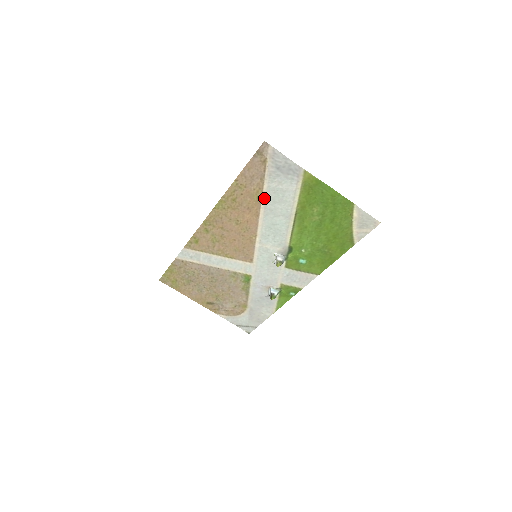
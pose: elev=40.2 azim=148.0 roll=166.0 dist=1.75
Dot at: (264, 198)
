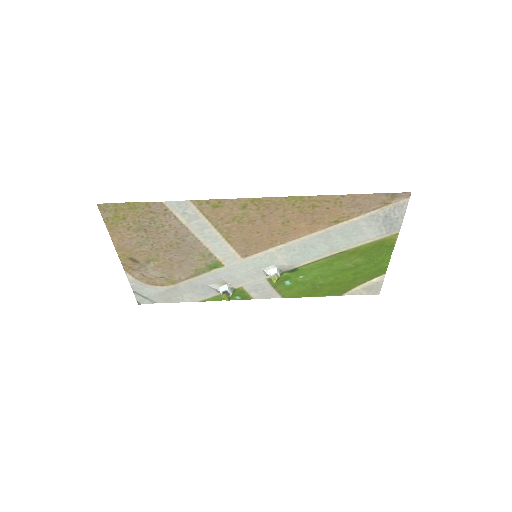
Dot at: (340, 225)
